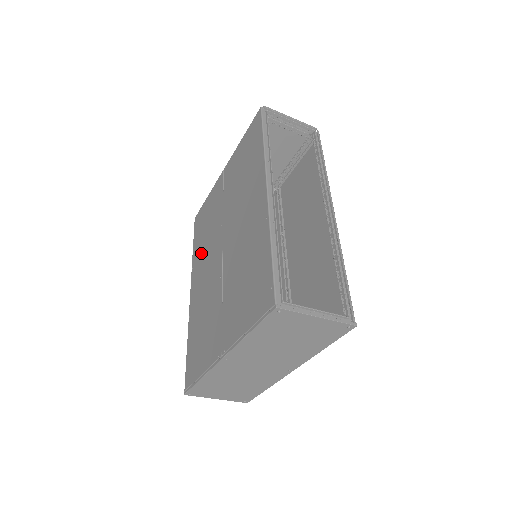
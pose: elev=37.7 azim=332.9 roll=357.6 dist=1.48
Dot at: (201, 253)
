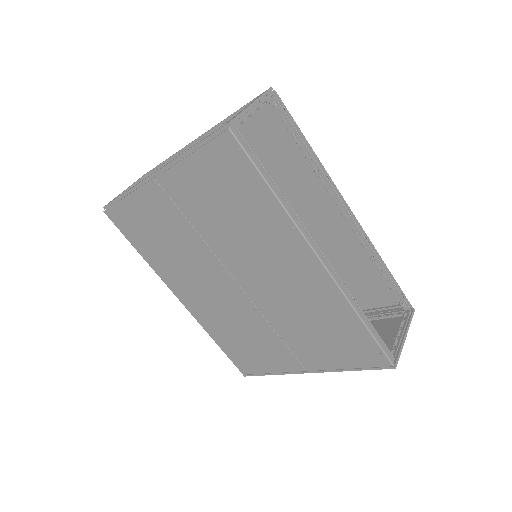
Dot at: (174, 268)
